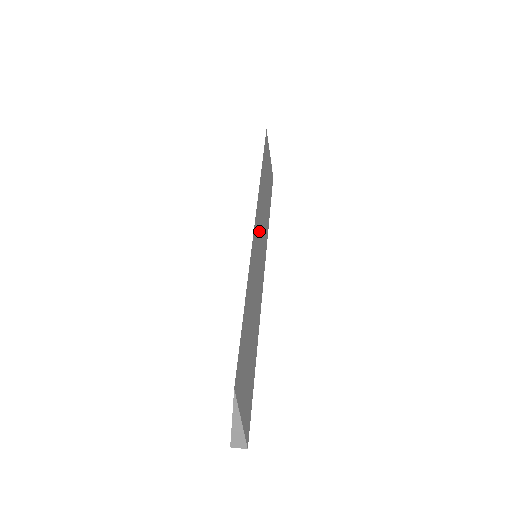
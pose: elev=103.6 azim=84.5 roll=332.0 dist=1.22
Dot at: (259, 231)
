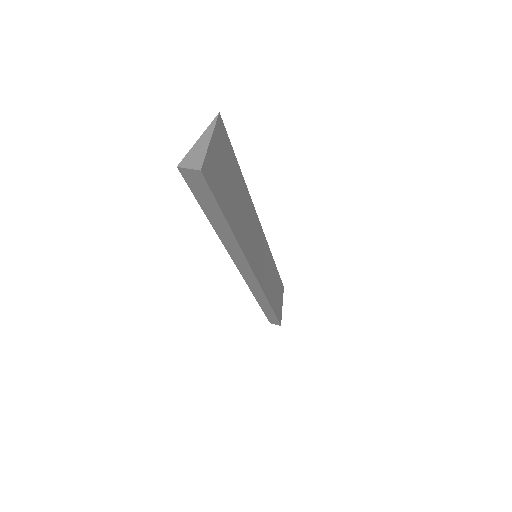
Dot at: (264, 255)
